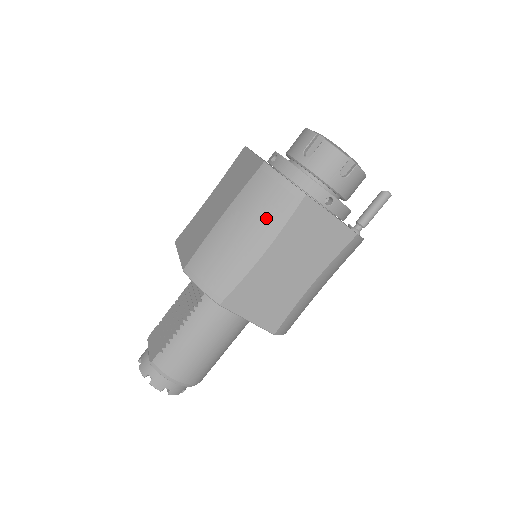
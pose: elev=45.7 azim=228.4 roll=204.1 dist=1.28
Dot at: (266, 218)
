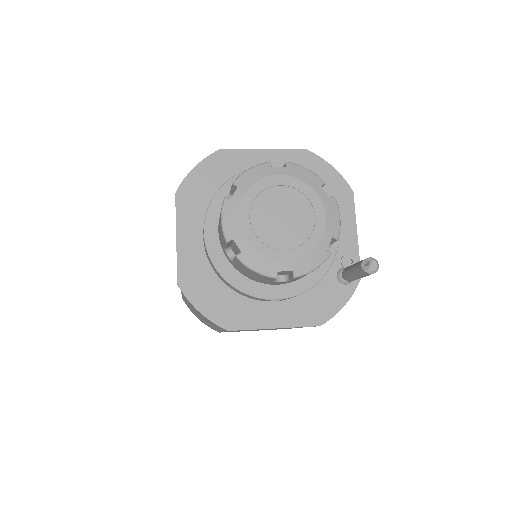
Dot at: (209, 321)
